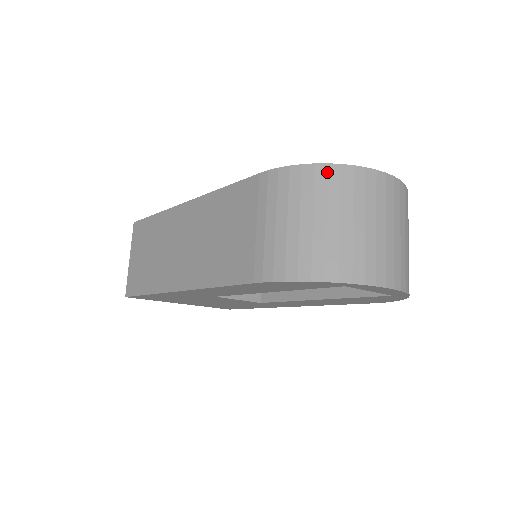
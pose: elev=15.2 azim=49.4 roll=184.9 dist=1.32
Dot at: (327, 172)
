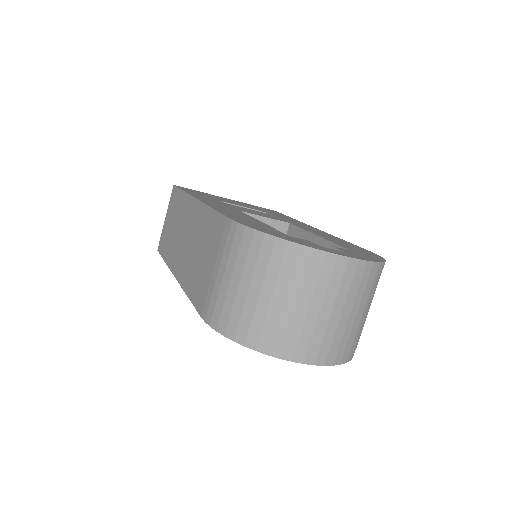
Dot at: (273, 245)
